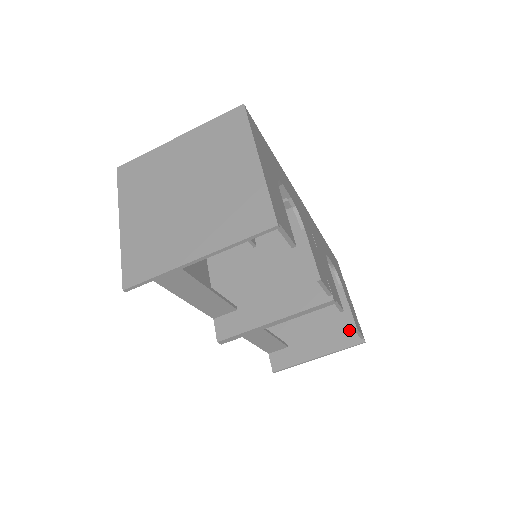
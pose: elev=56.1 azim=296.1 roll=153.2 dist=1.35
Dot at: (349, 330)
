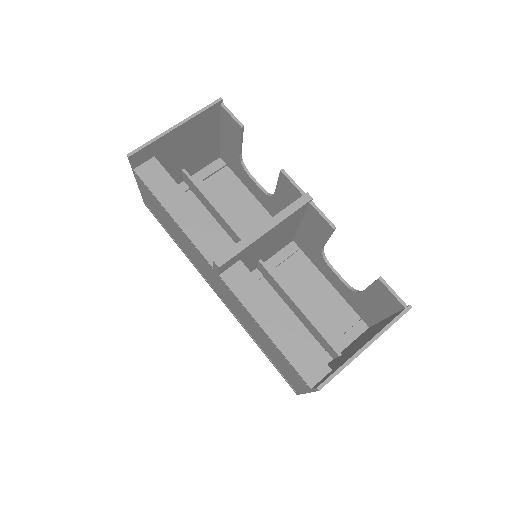
Dot at: (392, 317)
